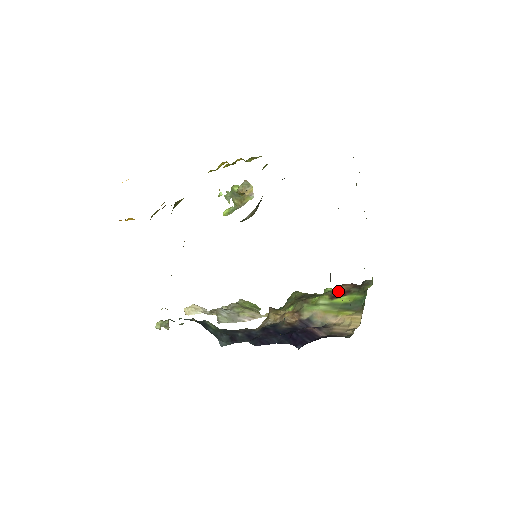
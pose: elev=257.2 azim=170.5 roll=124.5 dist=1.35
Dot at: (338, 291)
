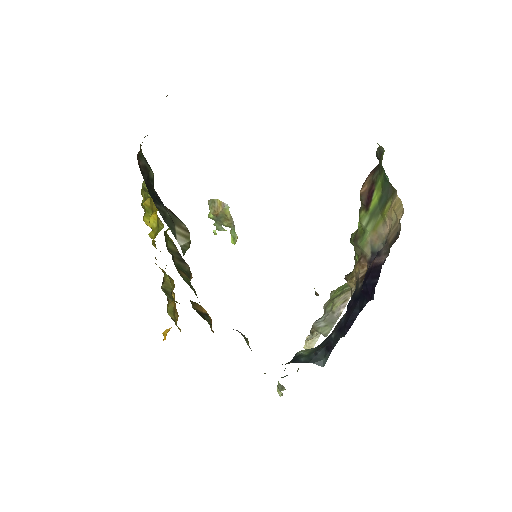
Dot at: (364, 195)
